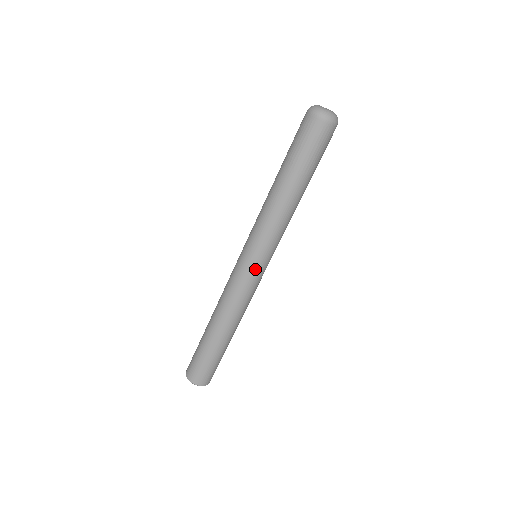
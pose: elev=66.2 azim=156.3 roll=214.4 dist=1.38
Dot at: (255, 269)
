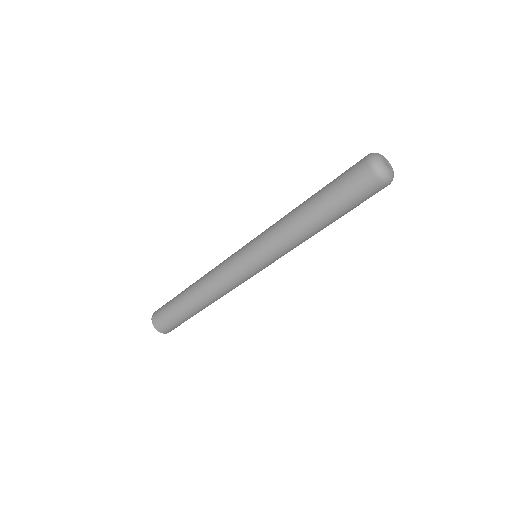
Dot at: (246, 267)
